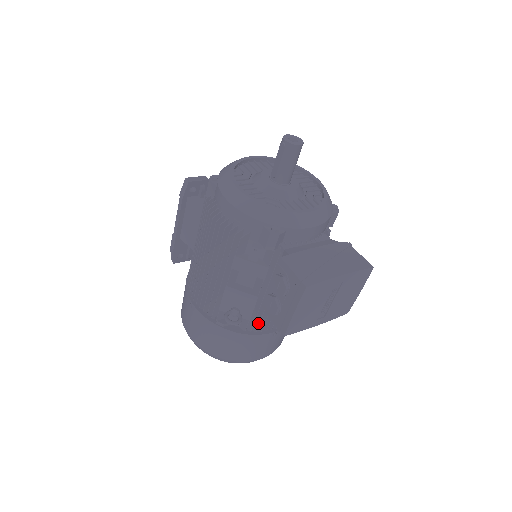
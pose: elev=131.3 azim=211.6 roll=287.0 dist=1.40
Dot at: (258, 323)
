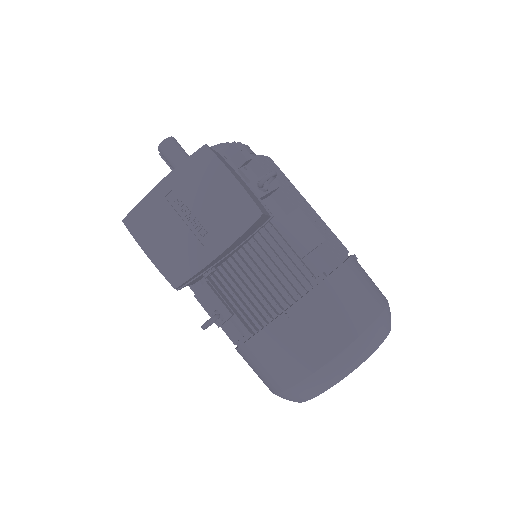
Dot at: occluded
